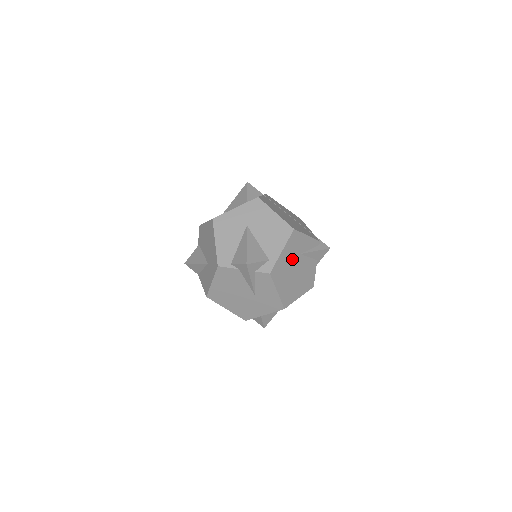
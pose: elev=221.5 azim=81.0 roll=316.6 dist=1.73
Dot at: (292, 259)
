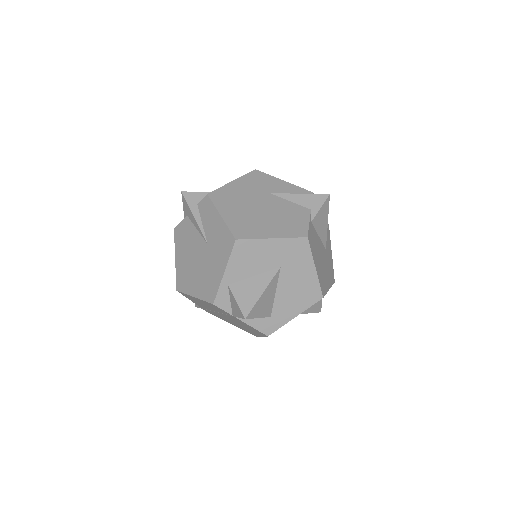
Dot at: (253, 194)
